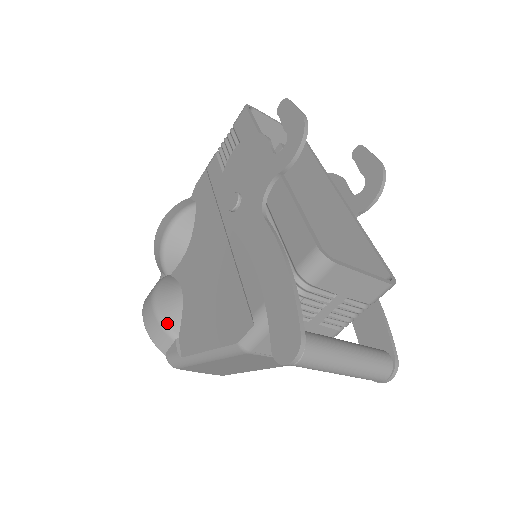
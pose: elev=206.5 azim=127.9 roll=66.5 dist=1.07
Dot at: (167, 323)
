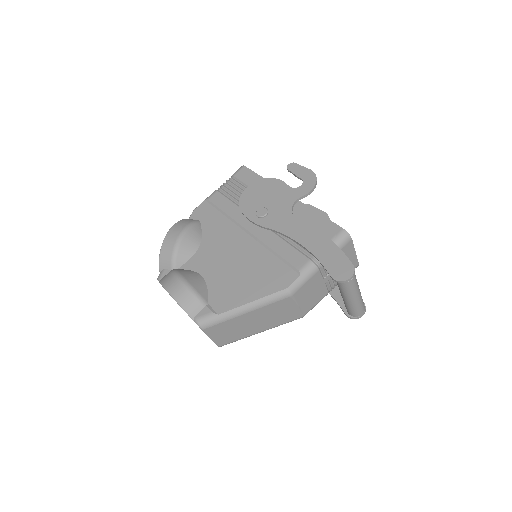
Dot at: (199, 293)
